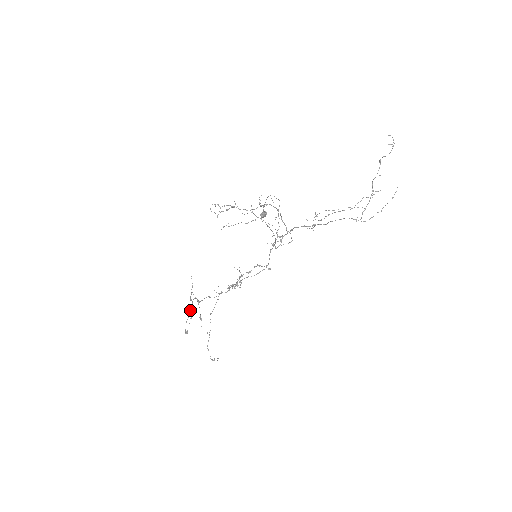
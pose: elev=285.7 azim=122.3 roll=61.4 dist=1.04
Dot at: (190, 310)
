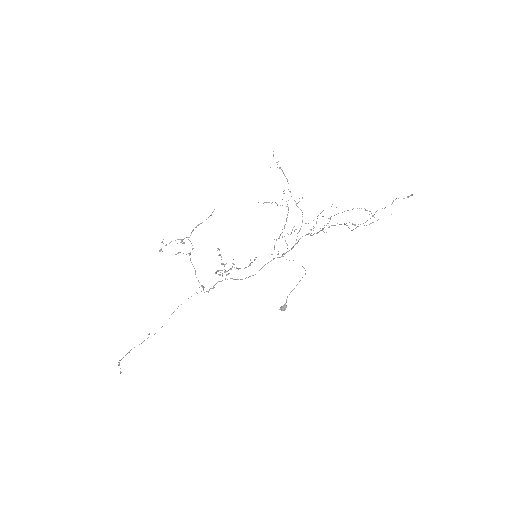
Dot at: (183, 239)
